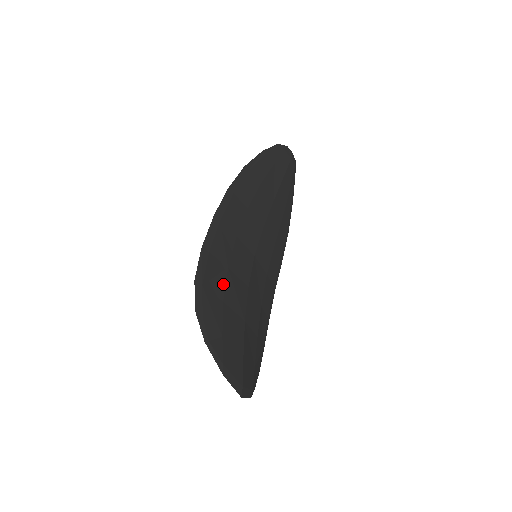
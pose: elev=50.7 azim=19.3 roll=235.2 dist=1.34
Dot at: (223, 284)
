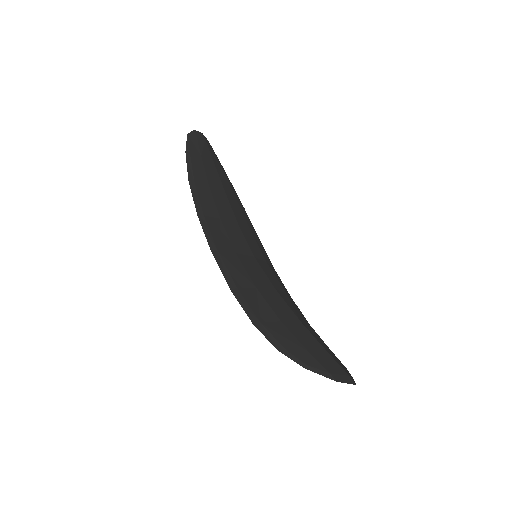
Dot at: (267, 306)
